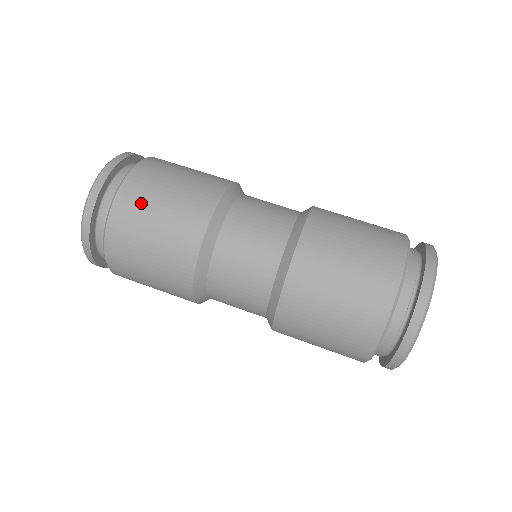
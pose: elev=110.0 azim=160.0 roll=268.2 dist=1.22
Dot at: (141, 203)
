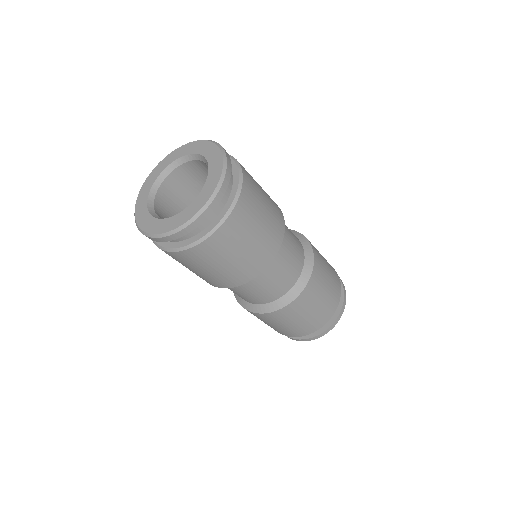
Dot at: (252, 211)
